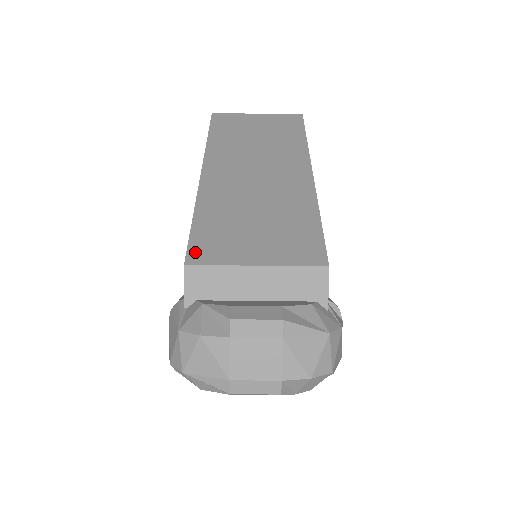
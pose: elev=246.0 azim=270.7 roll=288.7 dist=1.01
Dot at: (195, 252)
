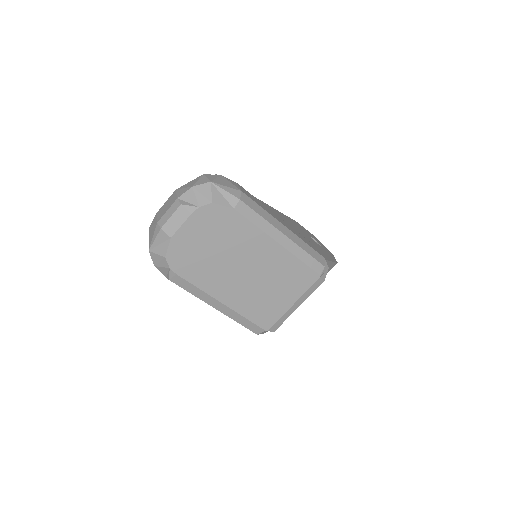
Dot at: occluded
